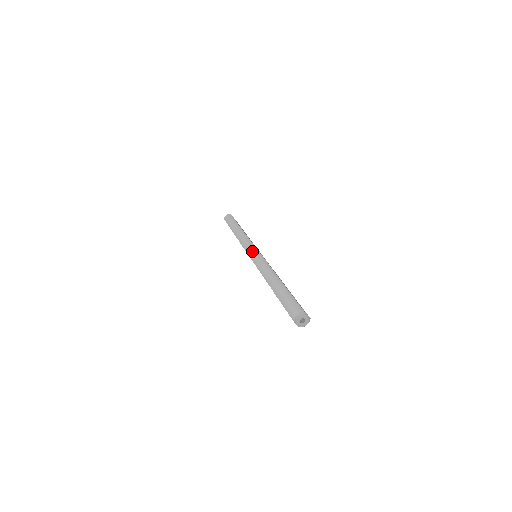
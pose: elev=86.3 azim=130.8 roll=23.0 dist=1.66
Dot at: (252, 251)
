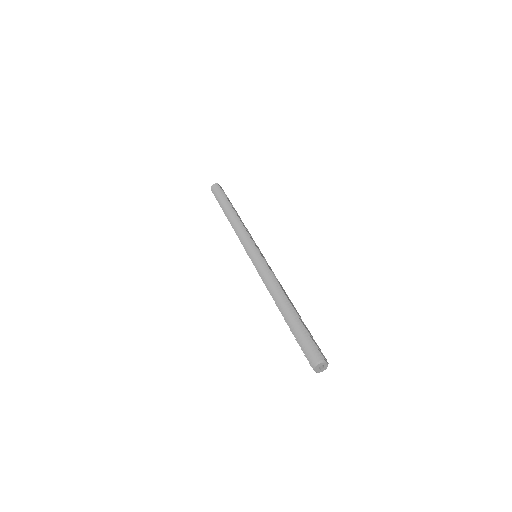
Dot at: (252, 251)
